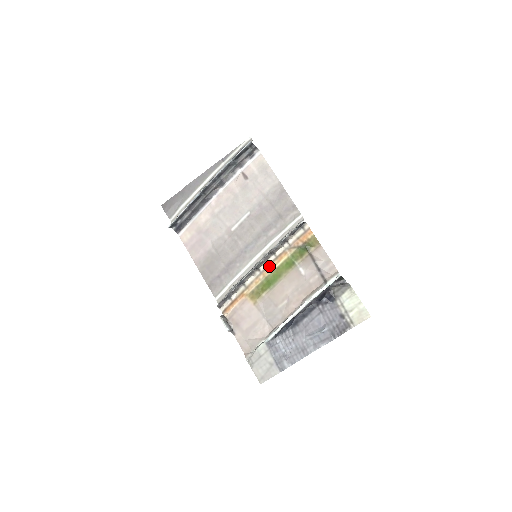
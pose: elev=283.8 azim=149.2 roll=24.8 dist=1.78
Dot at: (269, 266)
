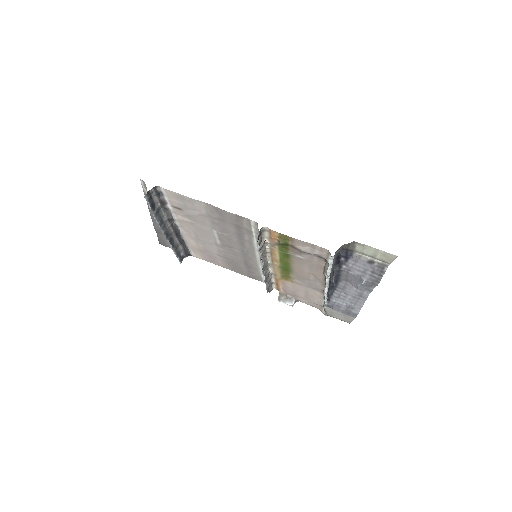
Dot at: (273, 260)
